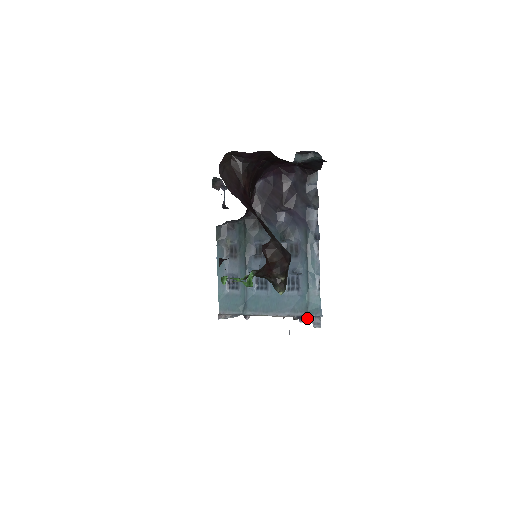
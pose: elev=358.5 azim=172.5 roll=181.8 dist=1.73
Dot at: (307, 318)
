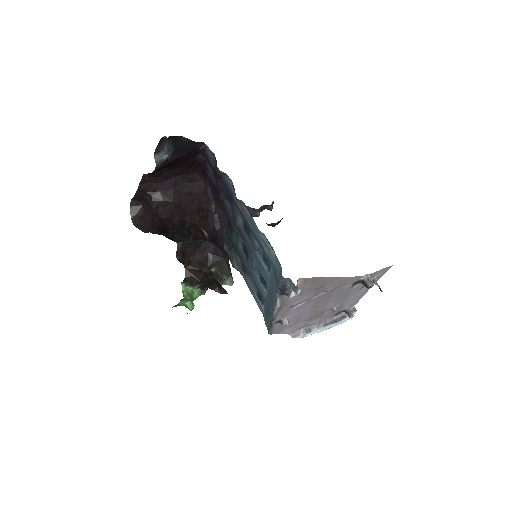
Dot at: (287, 288)
